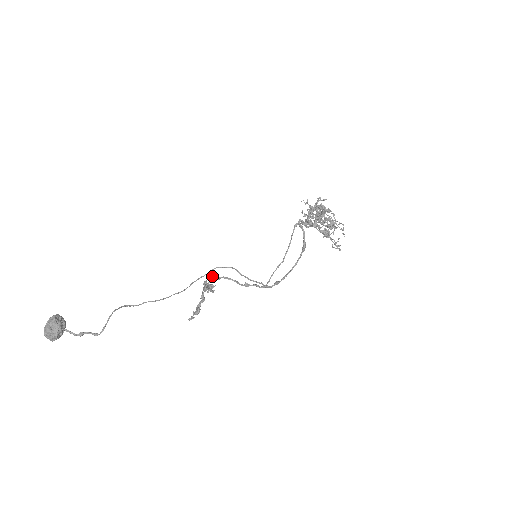
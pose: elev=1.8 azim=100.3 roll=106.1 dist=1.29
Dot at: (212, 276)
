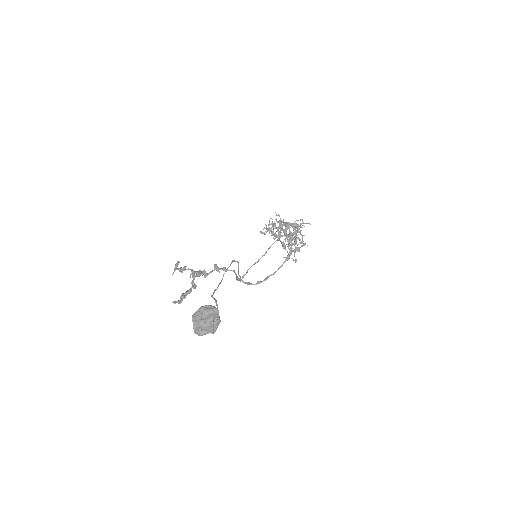
Dot at: occluded
